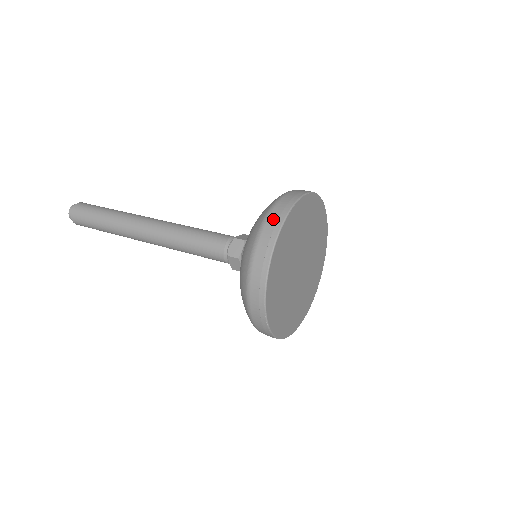
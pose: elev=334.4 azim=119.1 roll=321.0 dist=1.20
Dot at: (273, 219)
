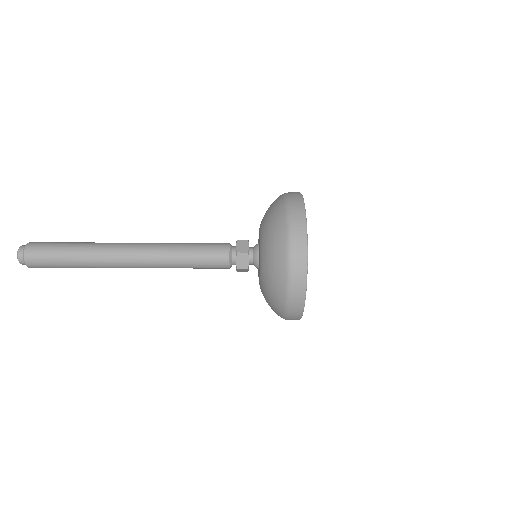
Dot at: (294, 198)
